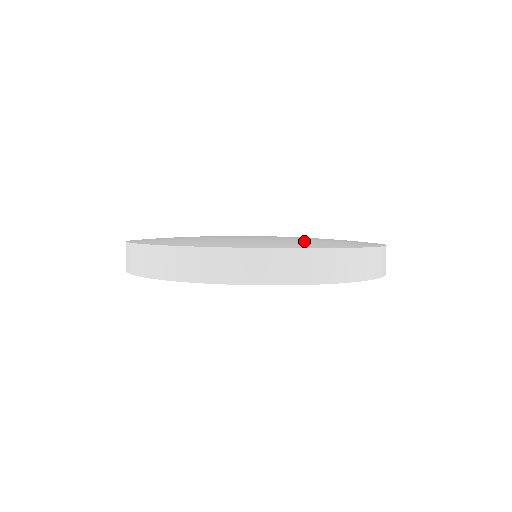
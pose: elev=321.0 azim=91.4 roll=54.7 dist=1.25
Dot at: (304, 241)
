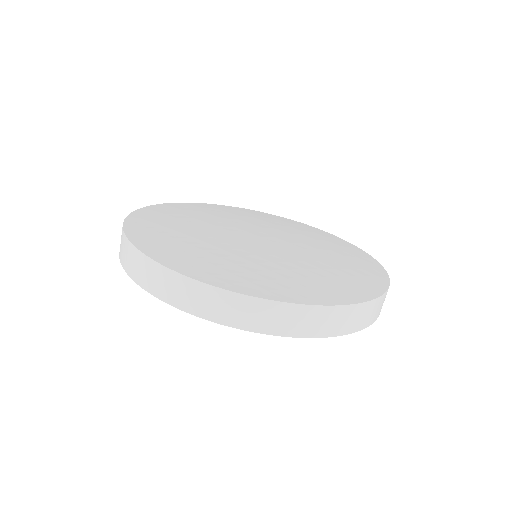
Dot at: (261, 269)
